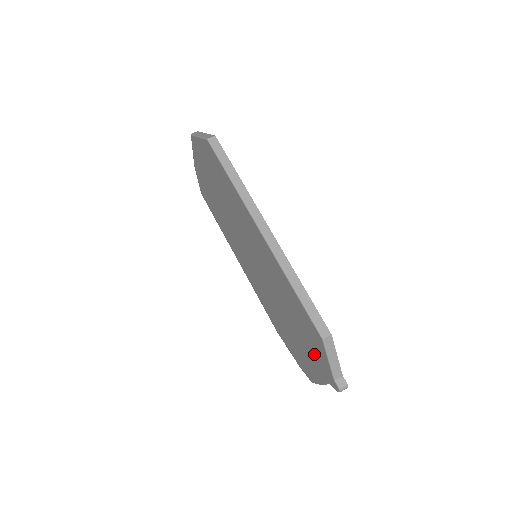
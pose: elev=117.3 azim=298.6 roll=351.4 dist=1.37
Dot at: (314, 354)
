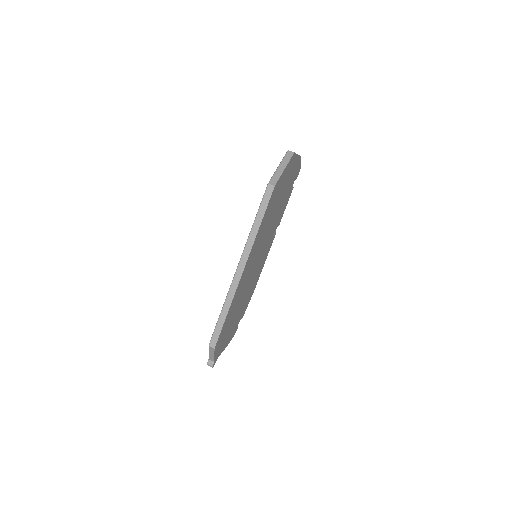
Dot at: occluded
